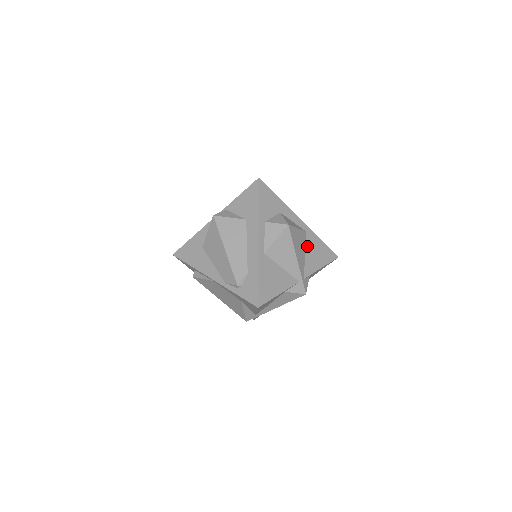
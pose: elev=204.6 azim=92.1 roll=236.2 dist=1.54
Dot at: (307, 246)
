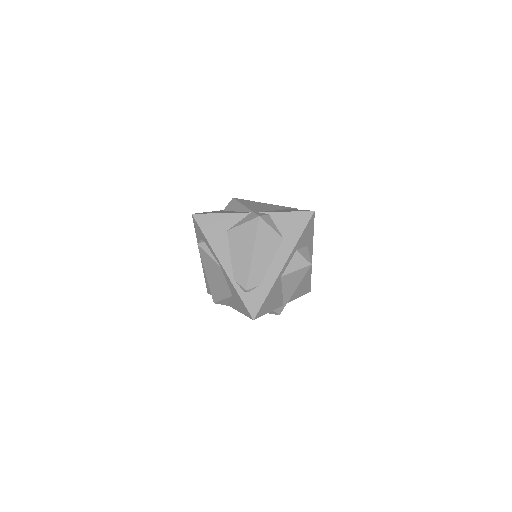
Dot at: (303, 278)
